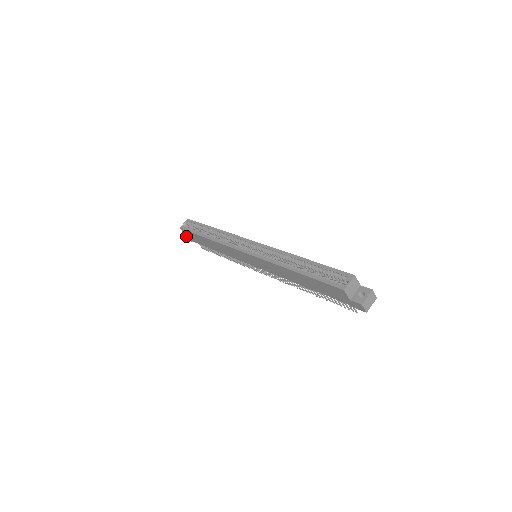
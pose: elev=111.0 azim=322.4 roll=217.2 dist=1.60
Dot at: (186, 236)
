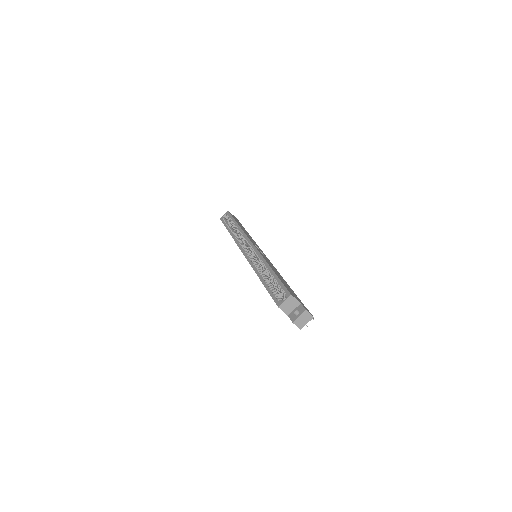
Dot at: occluded
